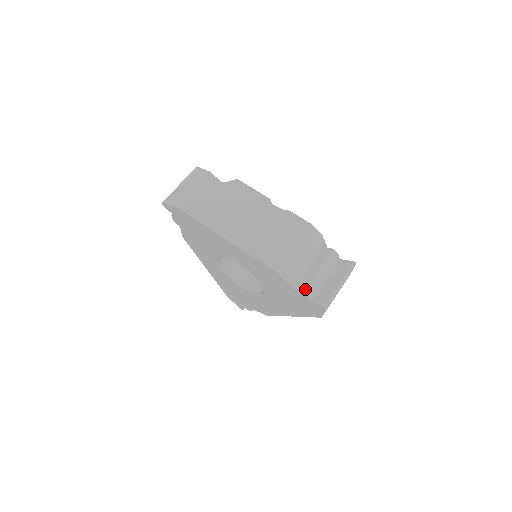
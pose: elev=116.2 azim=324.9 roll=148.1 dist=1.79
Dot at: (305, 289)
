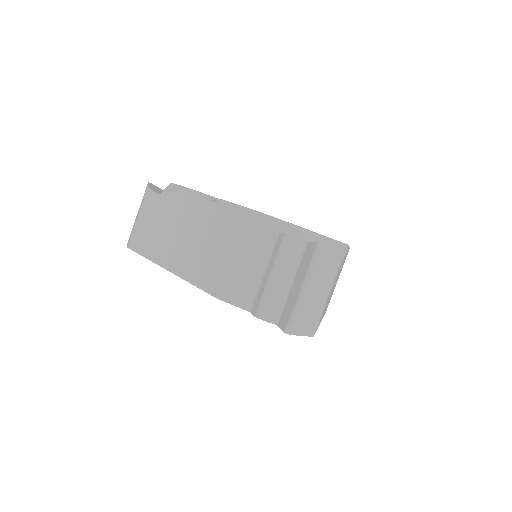
Dot at: (258, 311)
